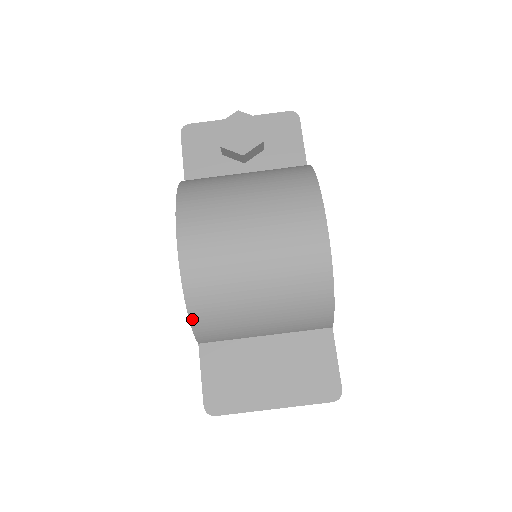
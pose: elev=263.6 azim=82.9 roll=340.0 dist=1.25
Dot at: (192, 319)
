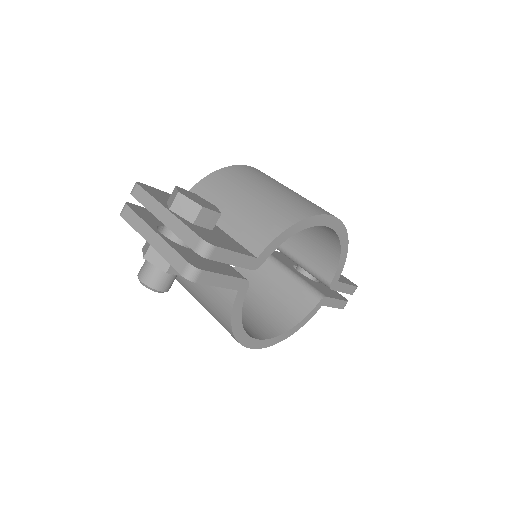
Dot at: (212, 174)
